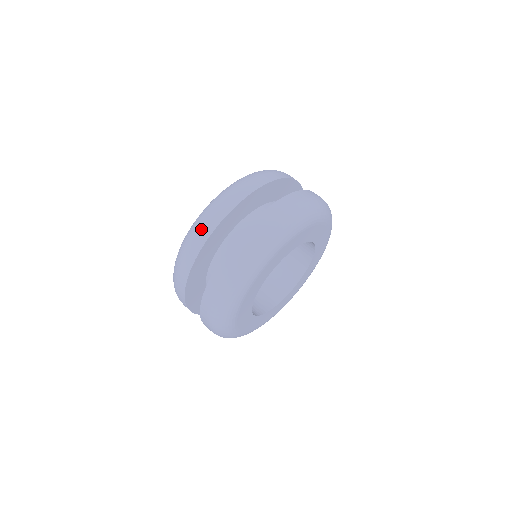
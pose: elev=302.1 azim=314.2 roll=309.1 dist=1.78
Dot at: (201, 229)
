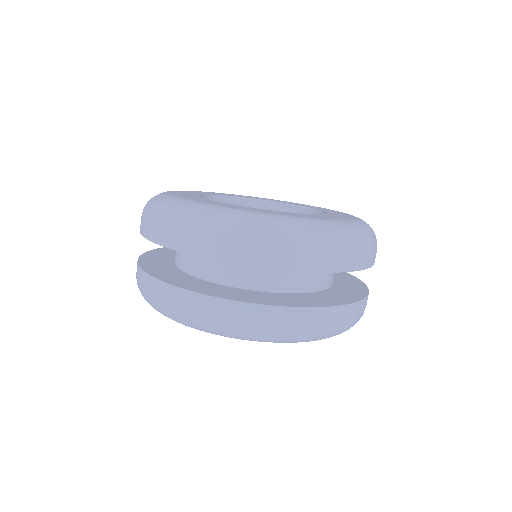
Dot at: (192, 236)
